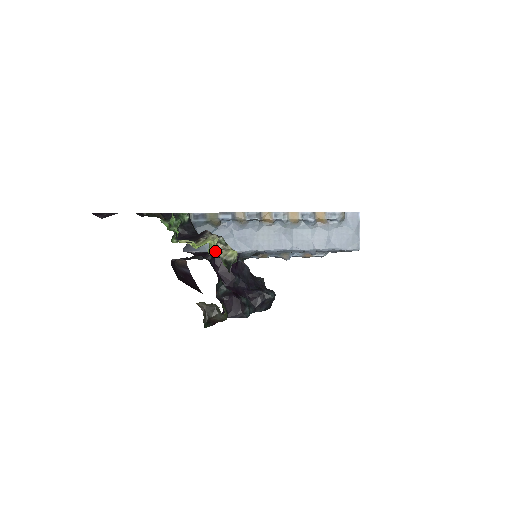
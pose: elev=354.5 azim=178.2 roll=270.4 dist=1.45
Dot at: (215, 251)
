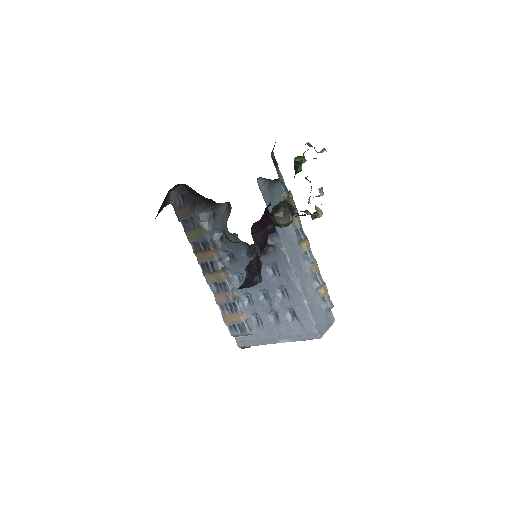
Dot at: occluded
